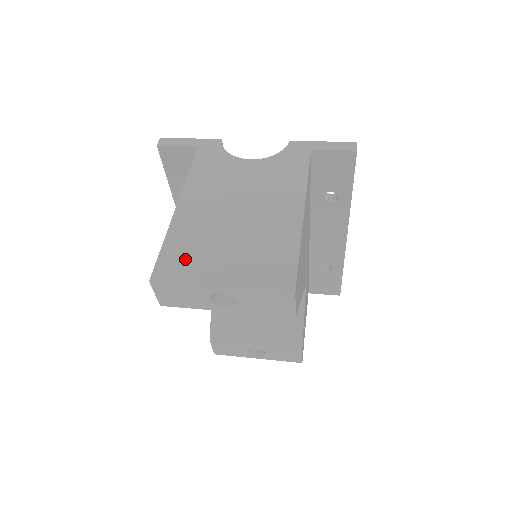
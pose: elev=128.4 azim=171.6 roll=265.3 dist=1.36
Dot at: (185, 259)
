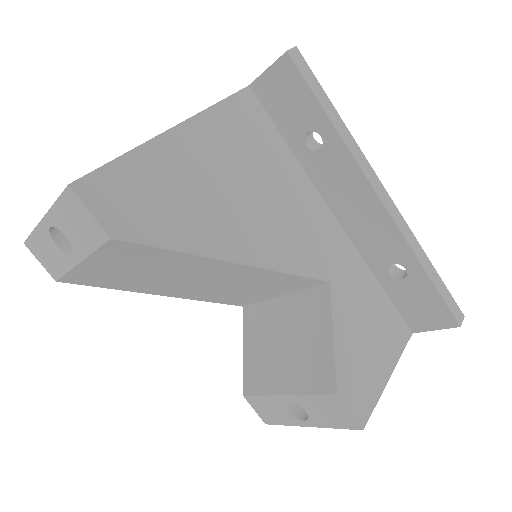
Dot at: occluded
